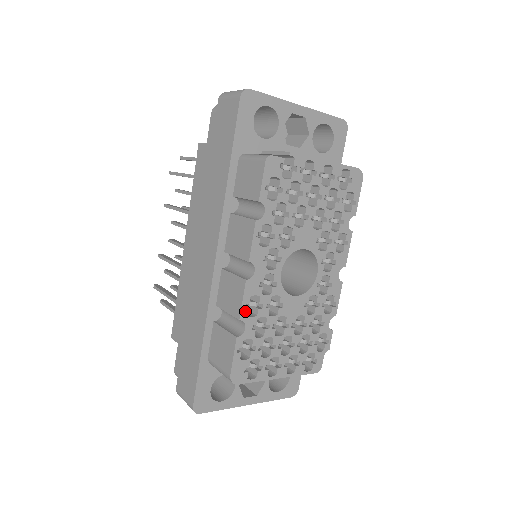
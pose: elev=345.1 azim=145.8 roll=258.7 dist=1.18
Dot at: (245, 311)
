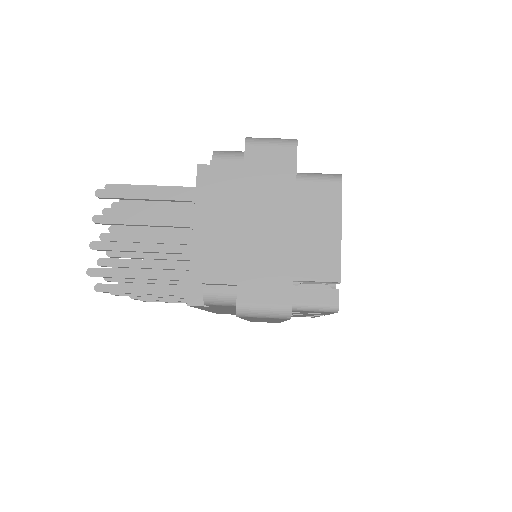
Dot at: occluded
